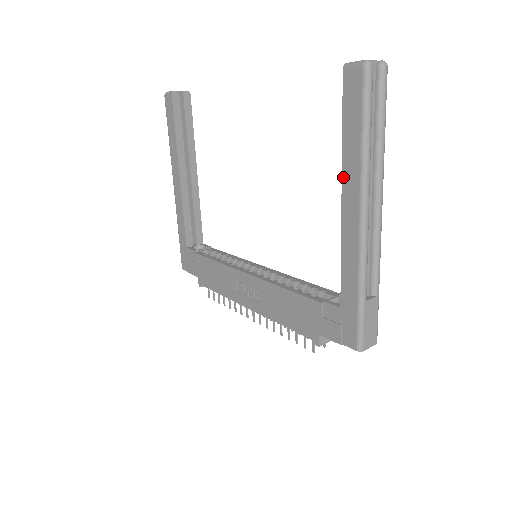
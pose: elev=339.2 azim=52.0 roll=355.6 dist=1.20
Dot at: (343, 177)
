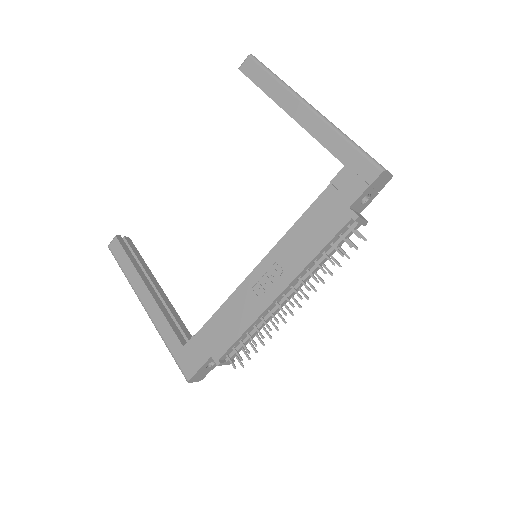
Dot at: (278, 104)
